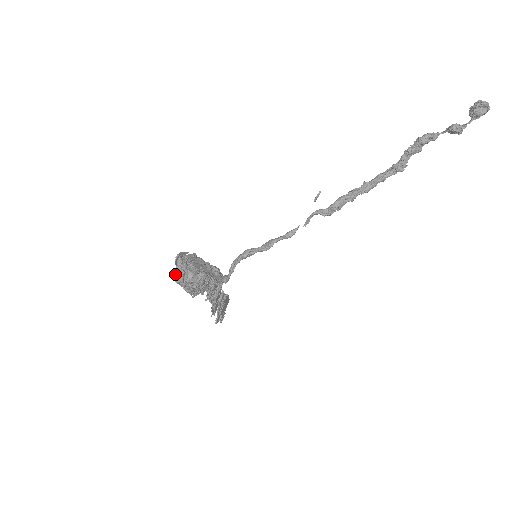
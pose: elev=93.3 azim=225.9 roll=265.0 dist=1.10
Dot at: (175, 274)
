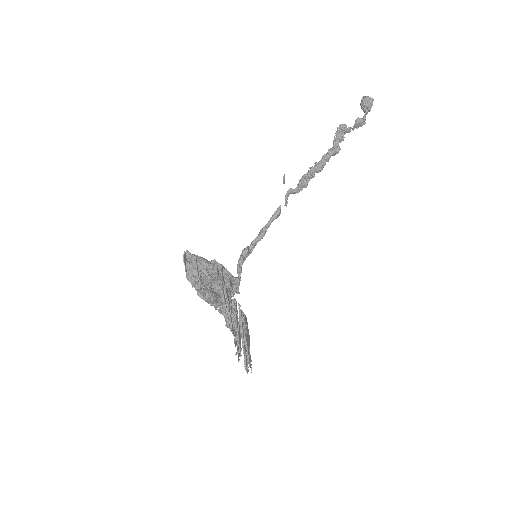
Dot at: (188, 266)
